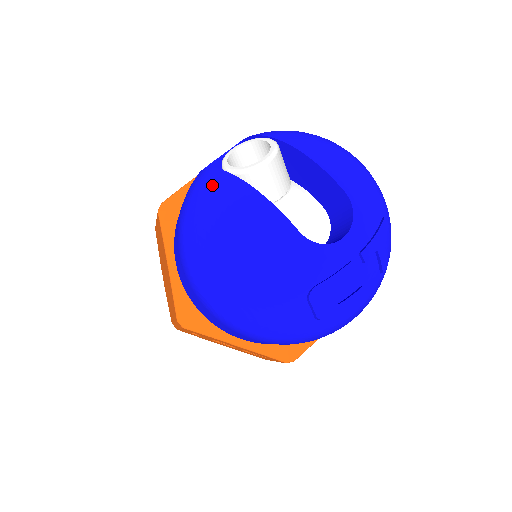
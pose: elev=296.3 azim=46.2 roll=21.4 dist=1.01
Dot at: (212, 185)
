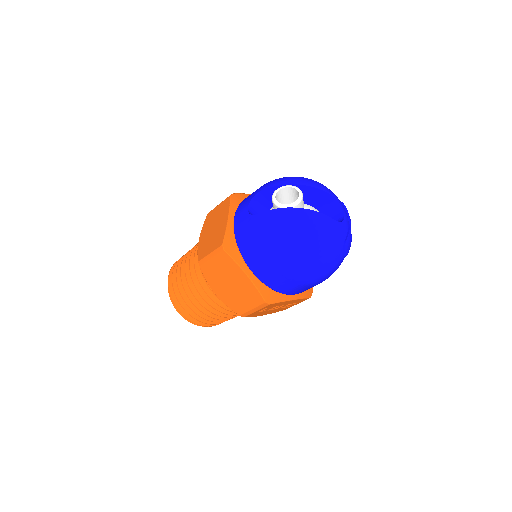
Dot at: (284, 217)
